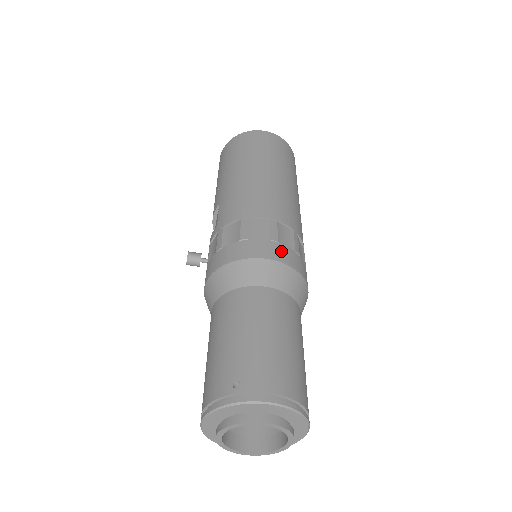
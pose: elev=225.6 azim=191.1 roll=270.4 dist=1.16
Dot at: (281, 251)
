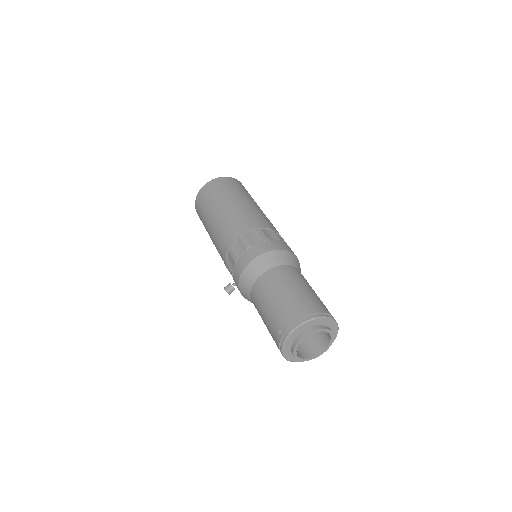
Dot at: (255, 249)
